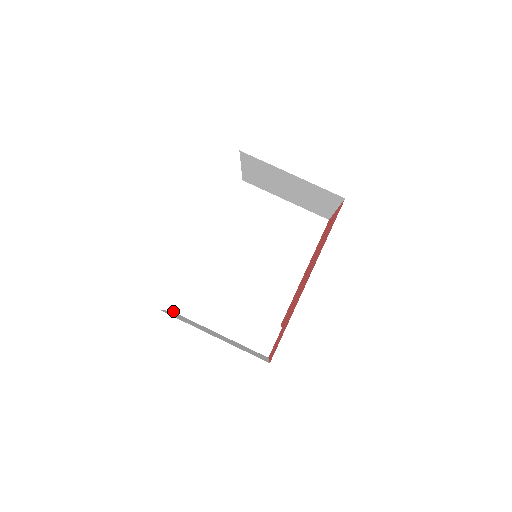
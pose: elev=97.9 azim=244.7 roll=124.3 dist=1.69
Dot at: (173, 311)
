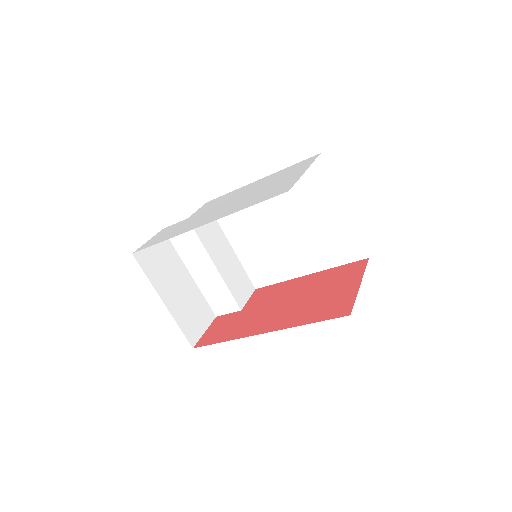
Dot at: occluded
